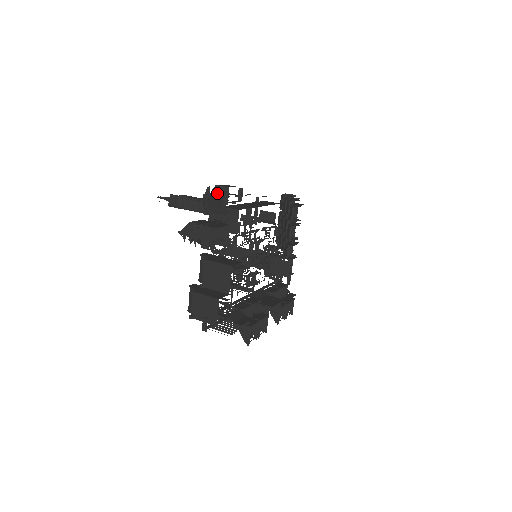
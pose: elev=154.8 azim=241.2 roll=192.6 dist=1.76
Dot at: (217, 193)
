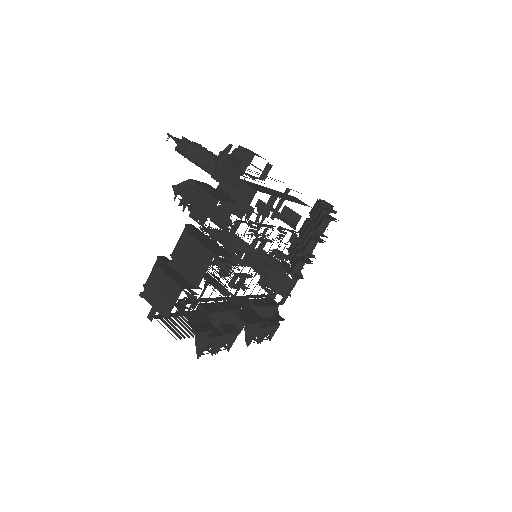
Dot at: (237, 156)
